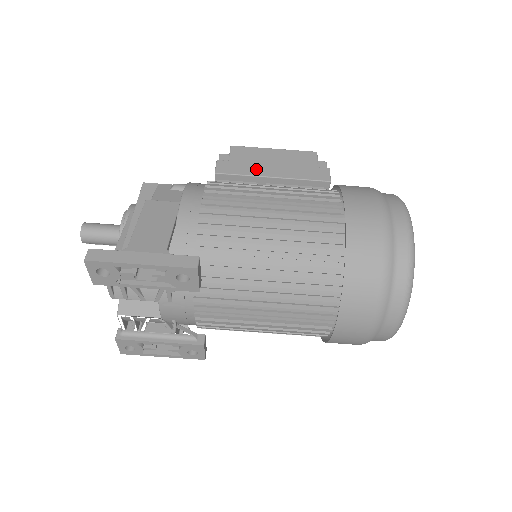
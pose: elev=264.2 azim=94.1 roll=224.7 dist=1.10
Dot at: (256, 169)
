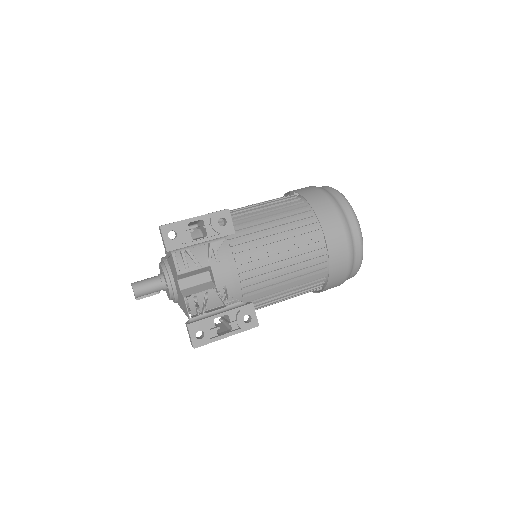
Dot at: occluded
